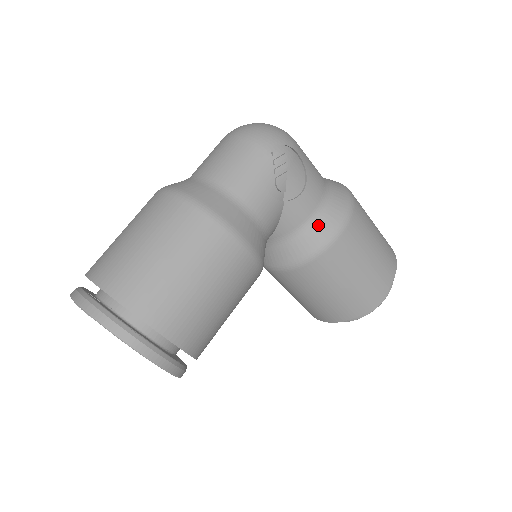
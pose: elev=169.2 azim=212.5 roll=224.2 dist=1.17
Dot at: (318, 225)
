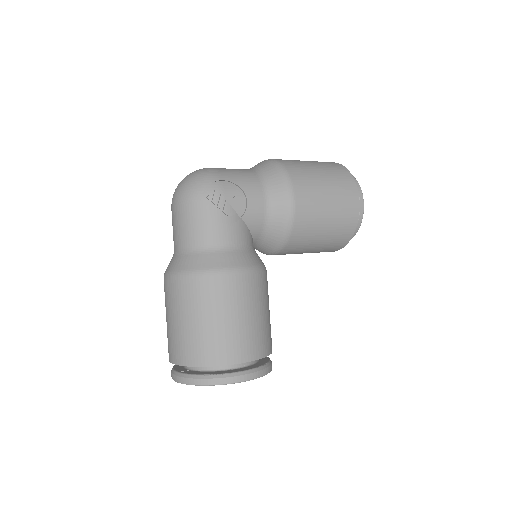
Dot at: (275, 210)
